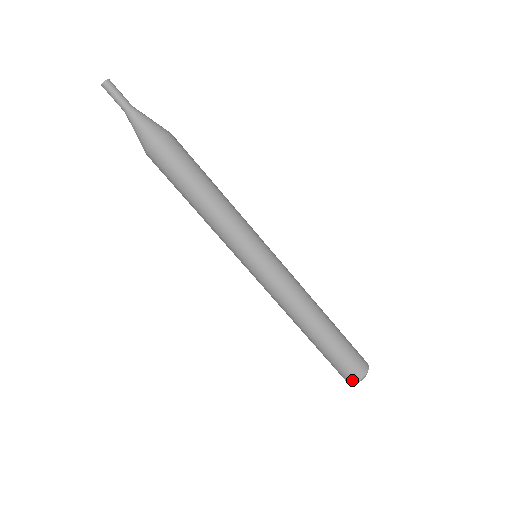
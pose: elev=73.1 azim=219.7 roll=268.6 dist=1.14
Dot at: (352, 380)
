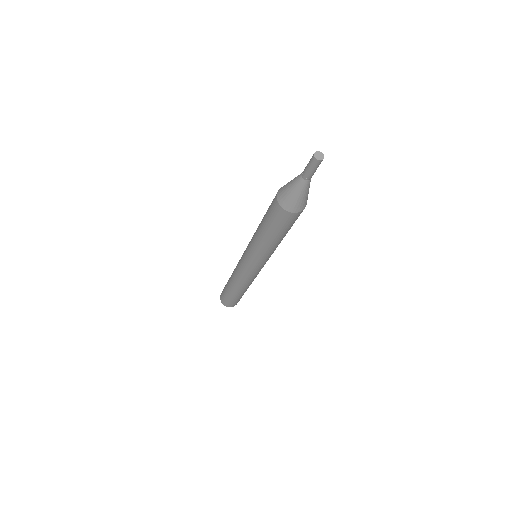
Dot at: (222, 302)
